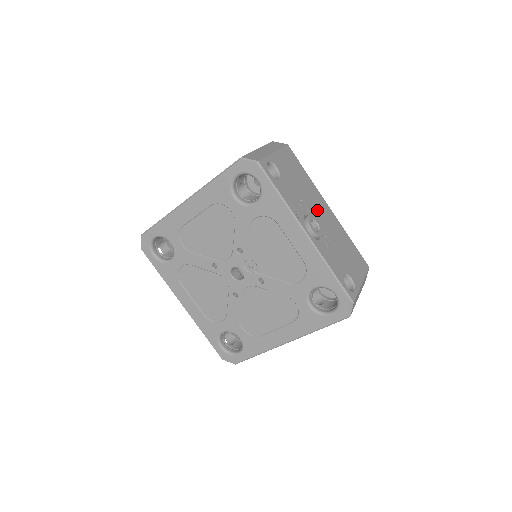
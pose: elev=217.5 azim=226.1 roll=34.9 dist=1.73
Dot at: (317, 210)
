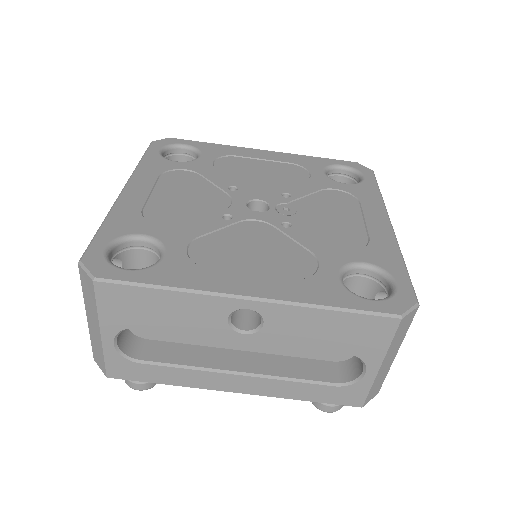
Dot at: occluded
